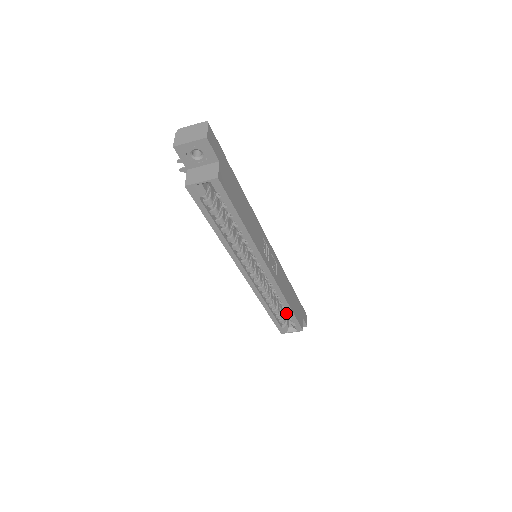
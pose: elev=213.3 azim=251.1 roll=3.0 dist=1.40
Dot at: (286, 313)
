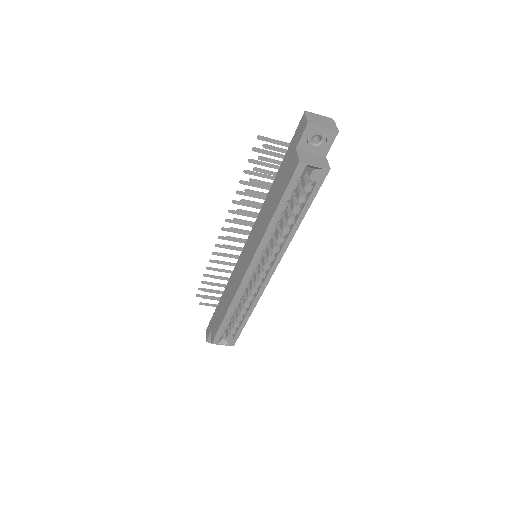
Dot at: (236, 323)
